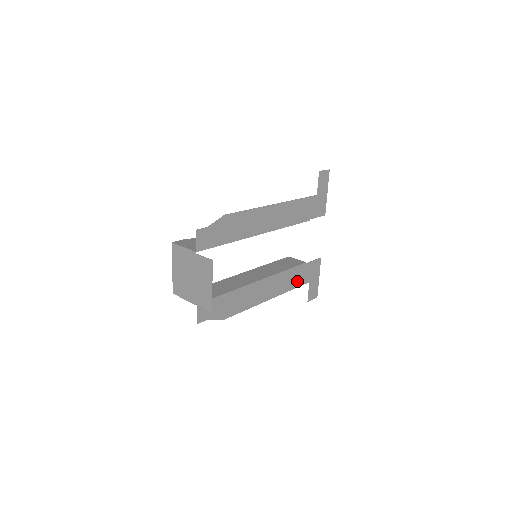
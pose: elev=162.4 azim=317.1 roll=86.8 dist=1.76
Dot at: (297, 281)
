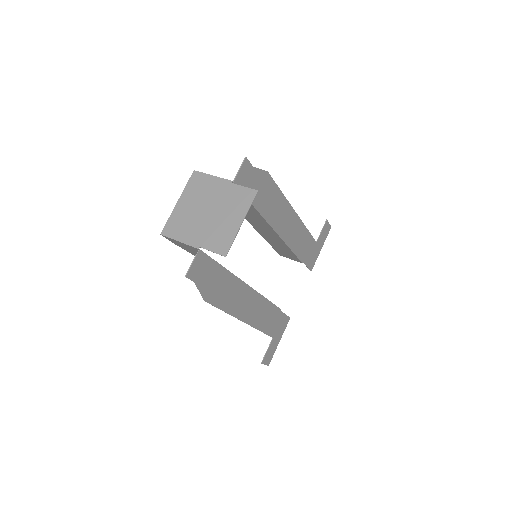
Dot at: (267, 325)
